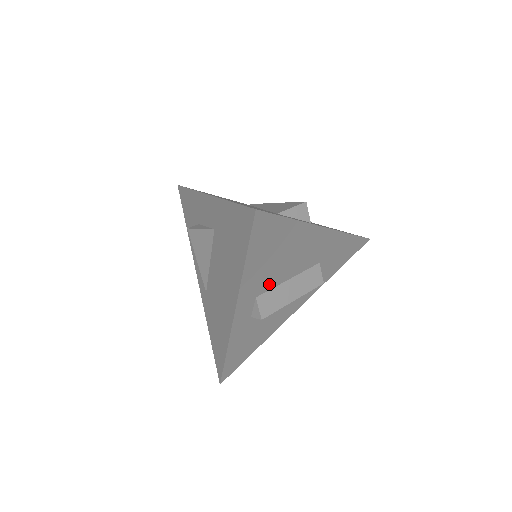
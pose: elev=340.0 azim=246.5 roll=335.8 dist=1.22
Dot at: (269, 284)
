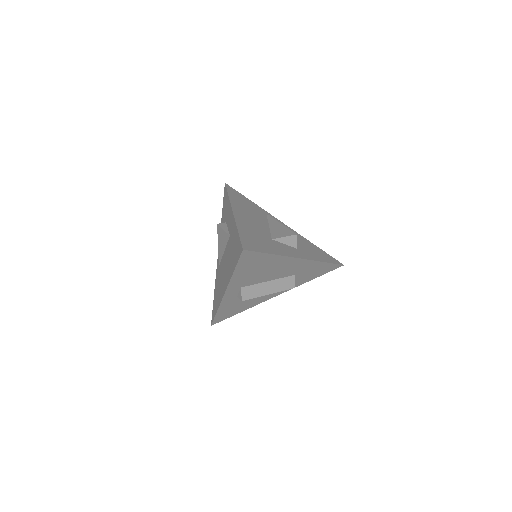
Dot at: (252, 282)
